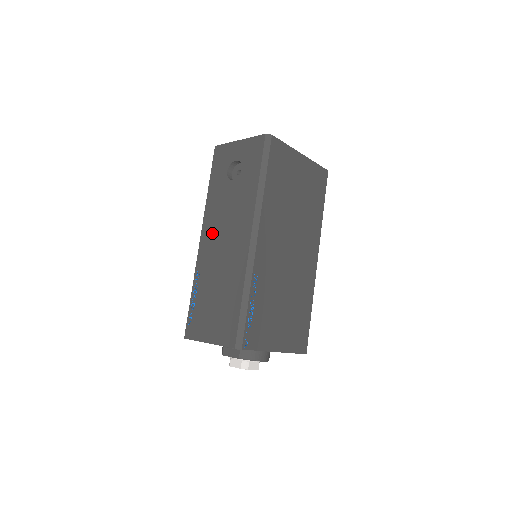
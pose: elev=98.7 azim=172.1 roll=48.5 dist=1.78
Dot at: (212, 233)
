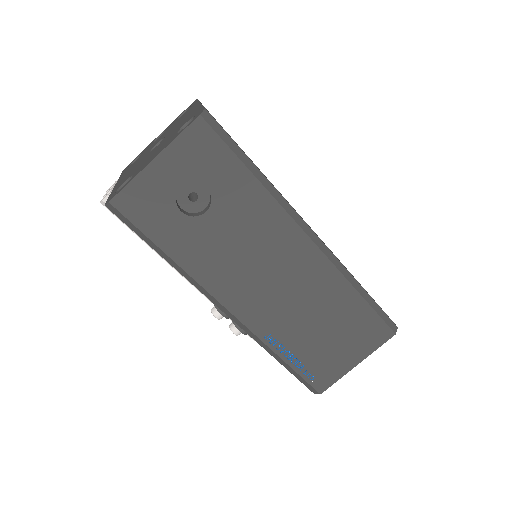
Dot at: (243, 289)
